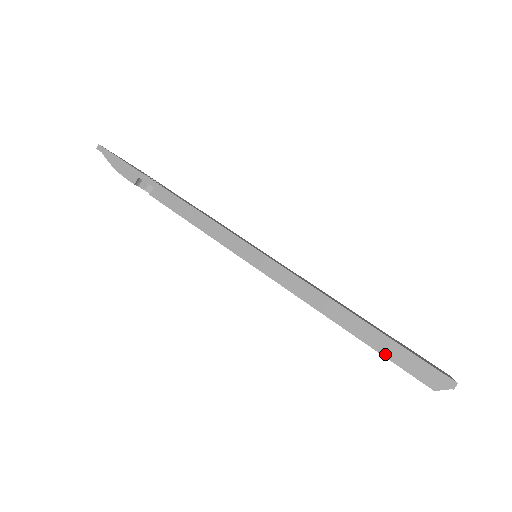
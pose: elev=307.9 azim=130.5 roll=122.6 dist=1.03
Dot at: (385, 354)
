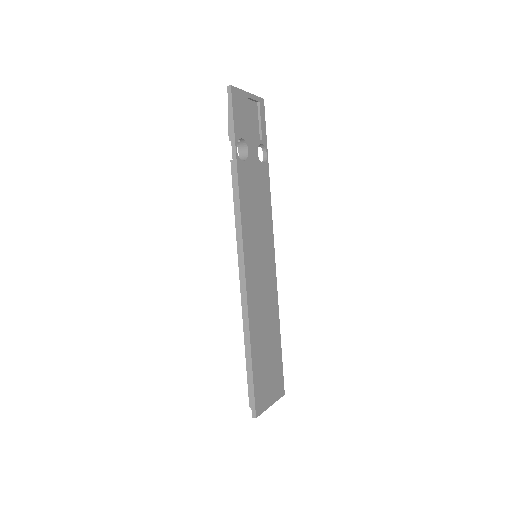
Dot at: (248, 375)
